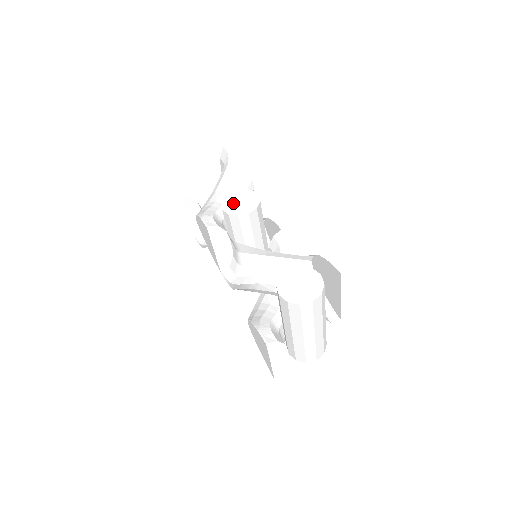
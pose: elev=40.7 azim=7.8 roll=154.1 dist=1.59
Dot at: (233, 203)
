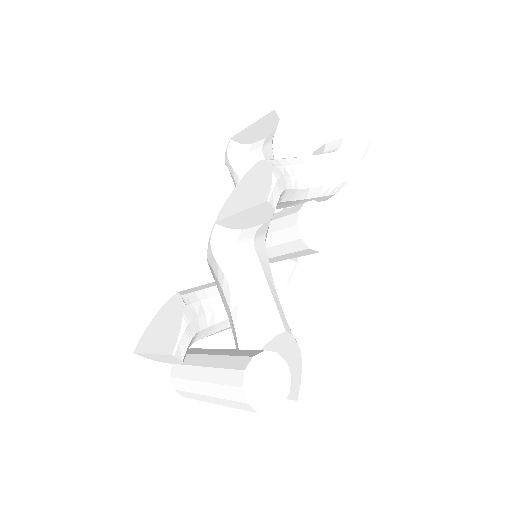
Dot at: (312, 218)
